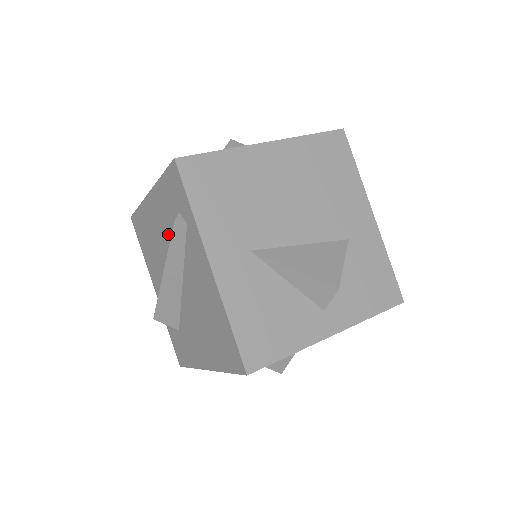
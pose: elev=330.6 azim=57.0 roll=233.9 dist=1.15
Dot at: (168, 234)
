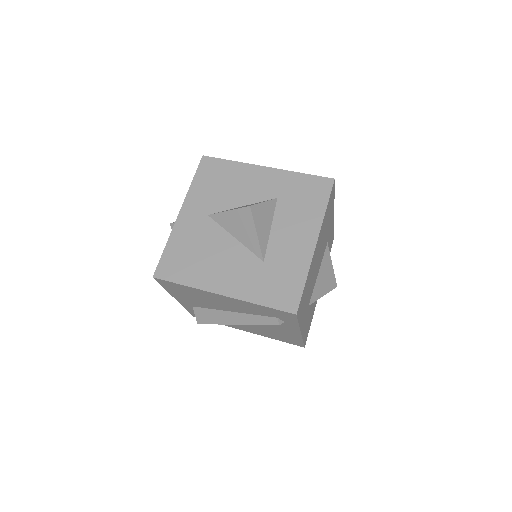
Dot at: (243, 310)
